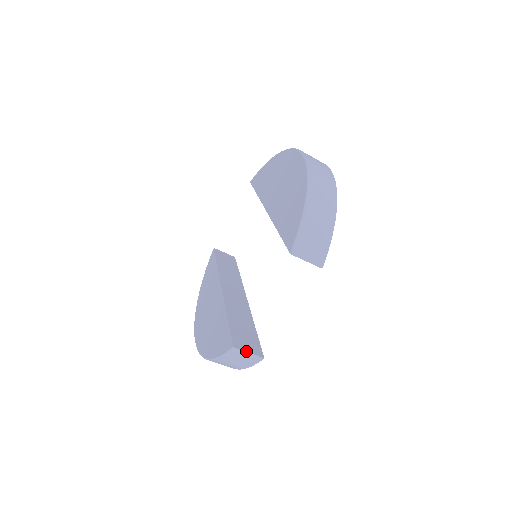
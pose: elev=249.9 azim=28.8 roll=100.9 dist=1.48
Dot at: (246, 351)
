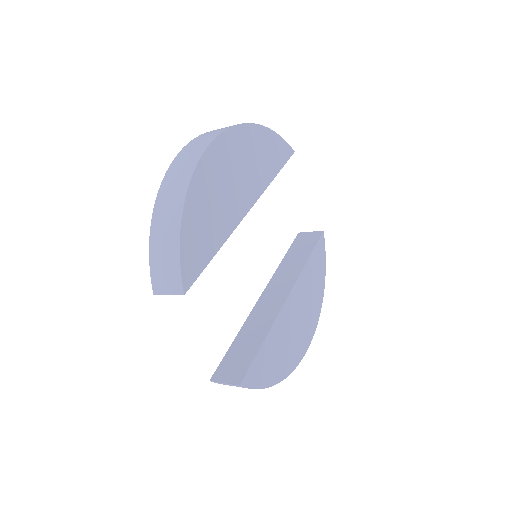
Dot at: (222, 382)
